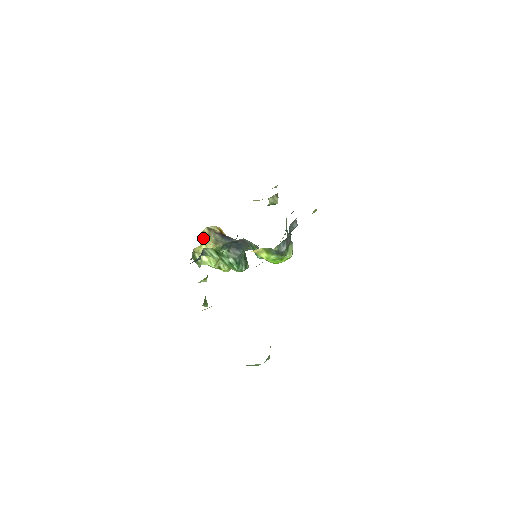
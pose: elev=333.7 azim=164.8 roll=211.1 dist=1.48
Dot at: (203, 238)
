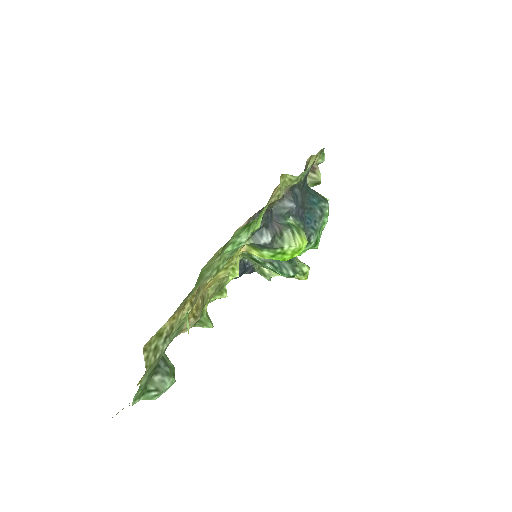
Dot at: occluded
